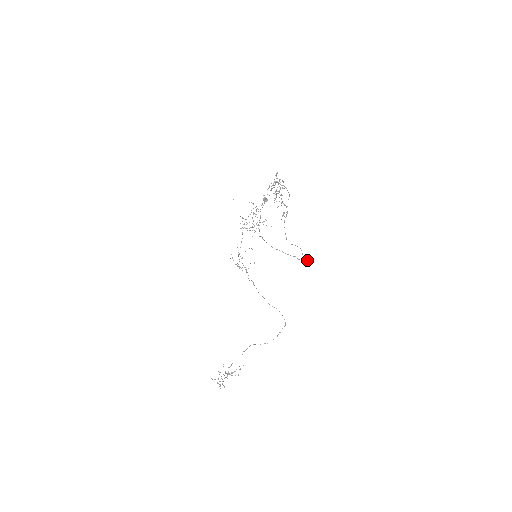
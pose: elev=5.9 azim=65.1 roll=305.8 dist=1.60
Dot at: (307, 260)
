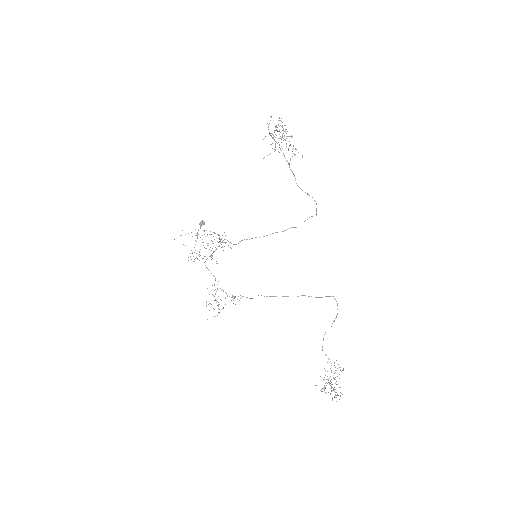
Dot at: occluded
